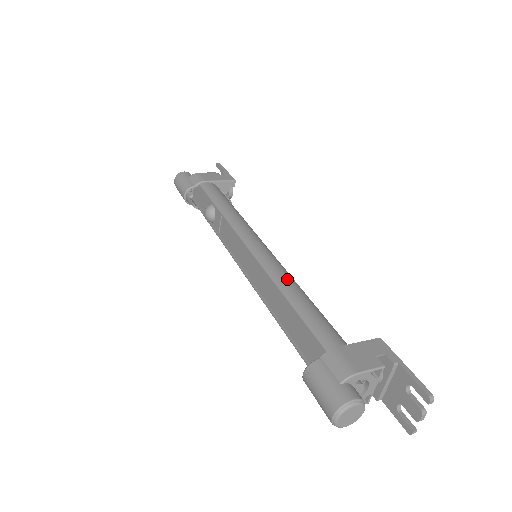
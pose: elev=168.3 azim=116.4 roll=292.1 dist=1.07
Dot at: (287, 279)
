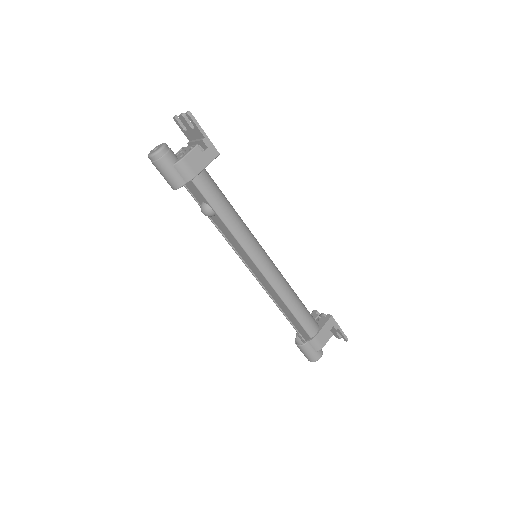
Dot at: (287, 293)
